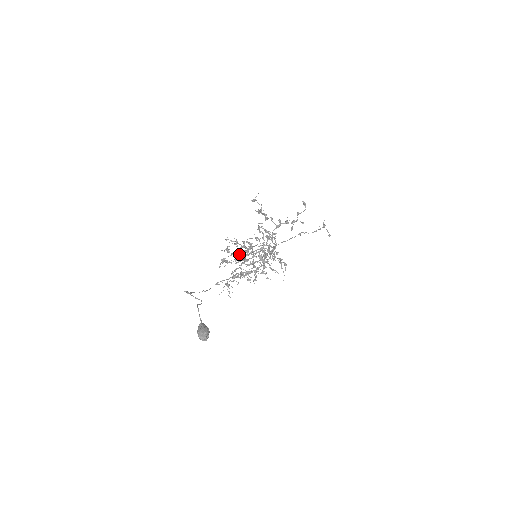
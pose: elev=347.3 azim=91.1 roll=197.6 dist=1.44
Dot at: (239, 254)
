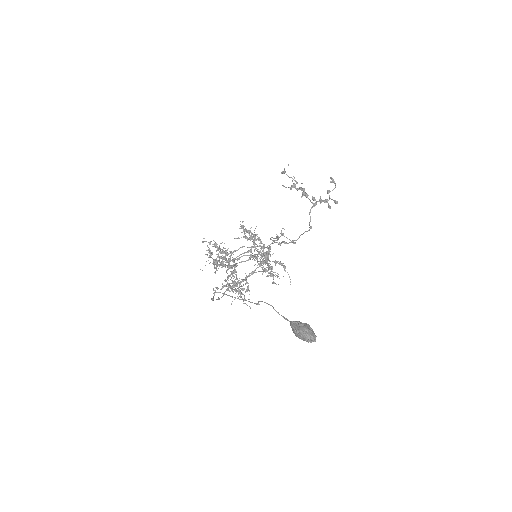
Dot at: (224, 259)
